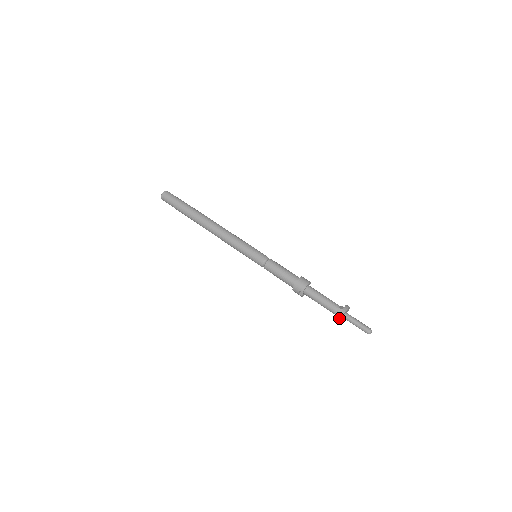
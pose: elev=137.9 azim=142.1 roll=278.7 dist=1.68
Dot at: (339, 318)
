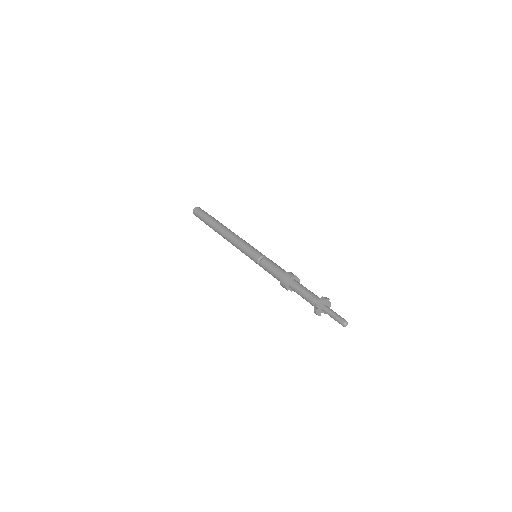
Dot at: occluded
